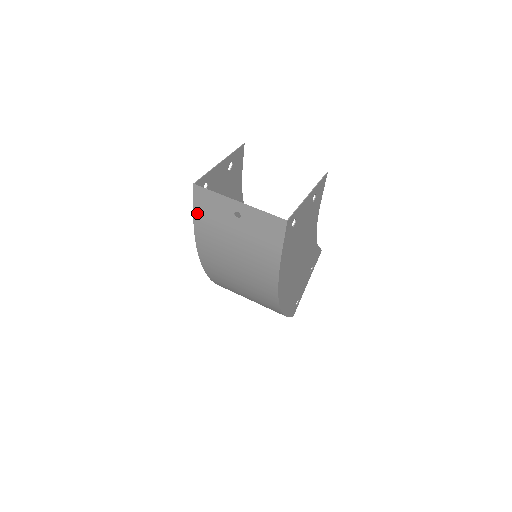
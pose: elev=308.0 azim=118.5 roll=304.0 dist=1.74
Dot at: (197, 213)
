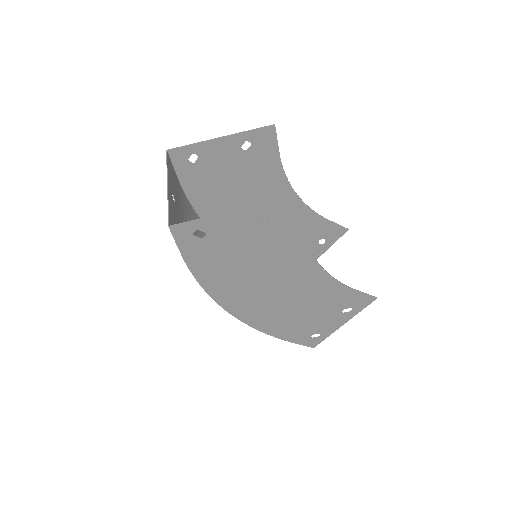
Dot at: (177, 181)
